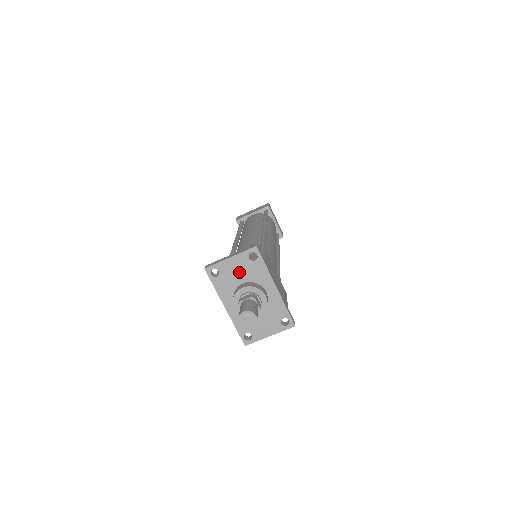
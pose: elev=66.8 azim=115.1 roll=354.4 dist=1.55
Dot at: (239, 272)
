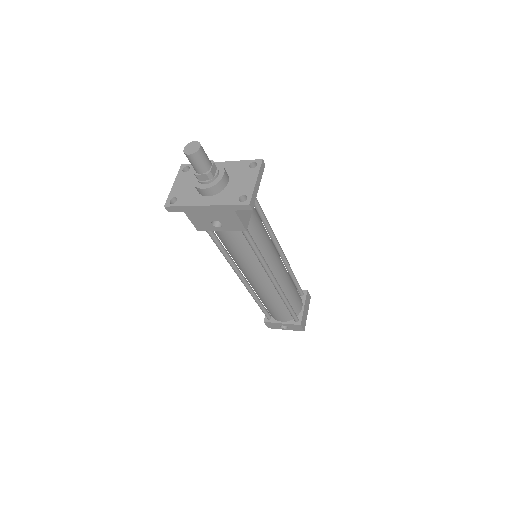
Dot at: (188, 183)
